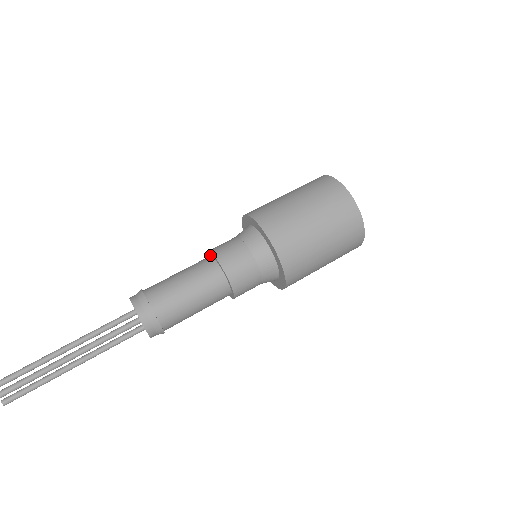
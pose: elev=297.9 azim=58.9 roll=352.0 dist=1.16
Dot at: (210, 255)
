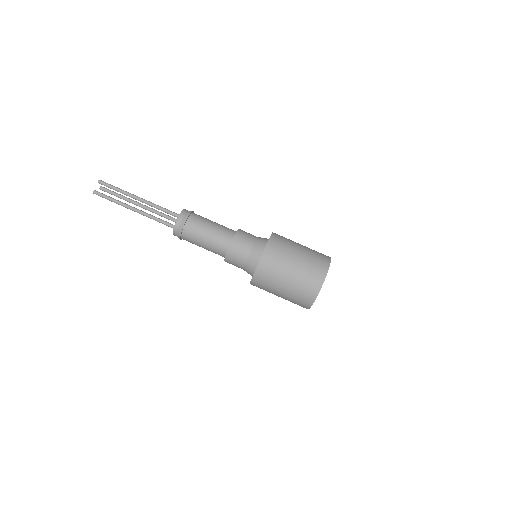
Dot at: (234, 237)
